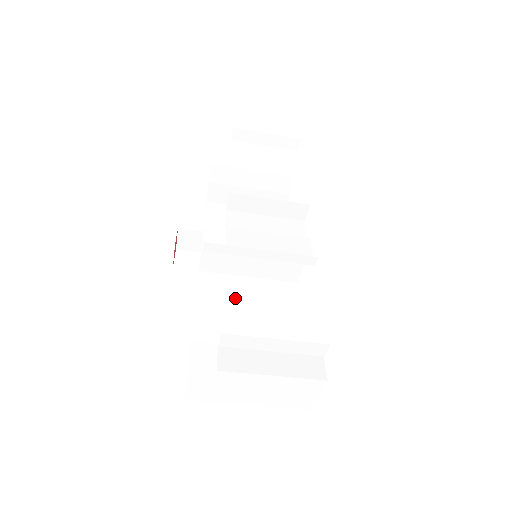
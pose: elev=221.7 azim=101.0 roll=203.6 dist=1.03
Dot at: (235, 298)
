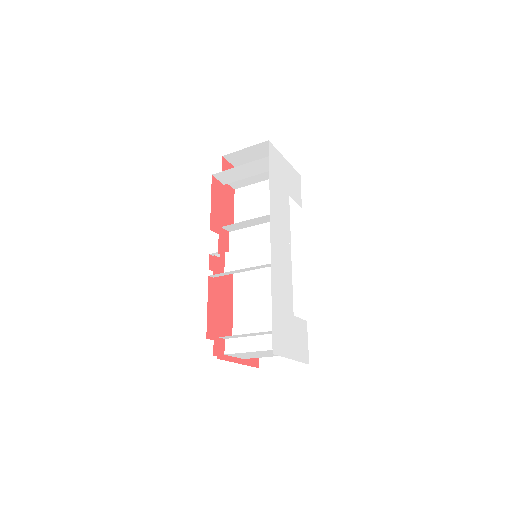
Dot at: (254, 286)
